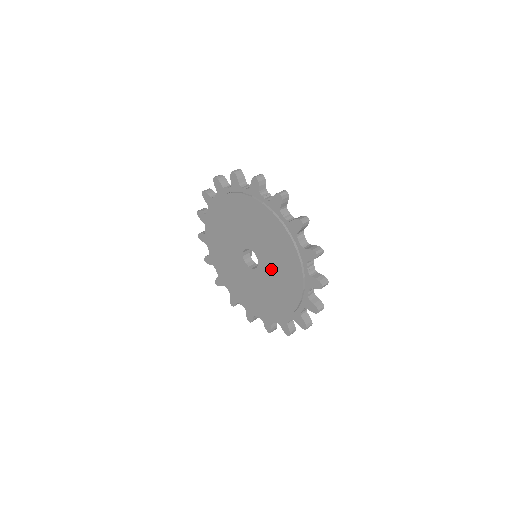
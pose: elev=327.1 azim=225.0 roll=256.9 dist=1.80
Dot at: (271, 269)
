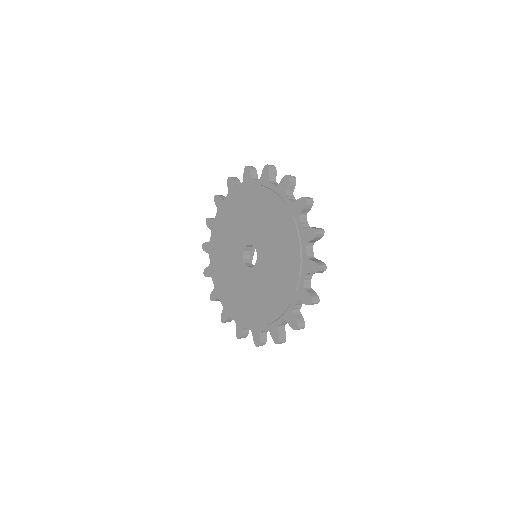
Dot at: (269, 262)
